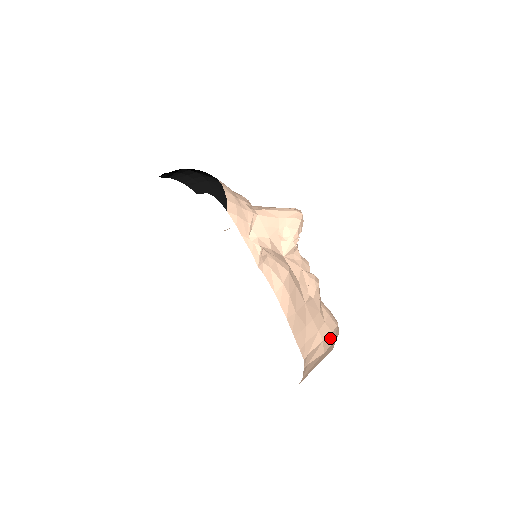
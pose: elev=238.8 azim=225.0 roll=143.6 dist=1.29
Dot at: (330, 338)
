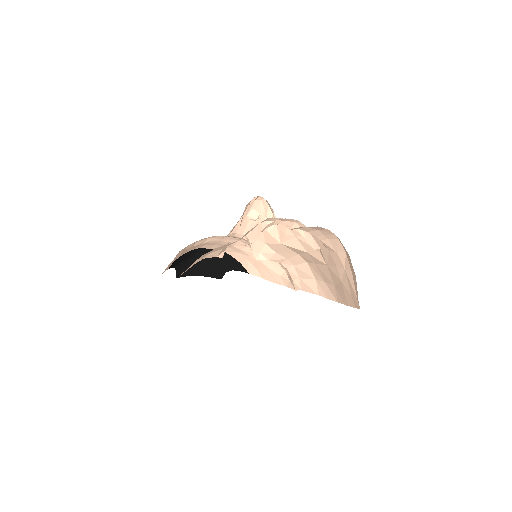
Dot at: (348, 258)
